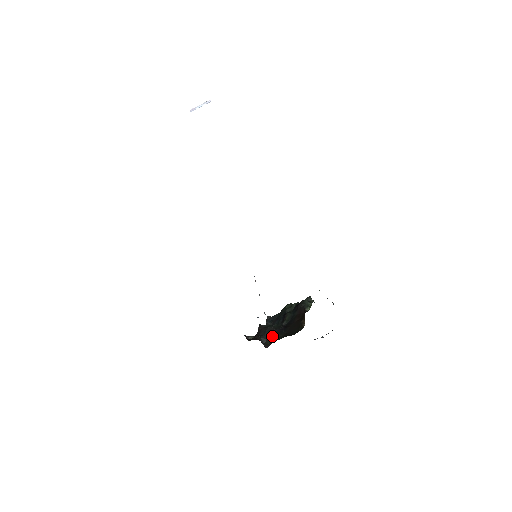
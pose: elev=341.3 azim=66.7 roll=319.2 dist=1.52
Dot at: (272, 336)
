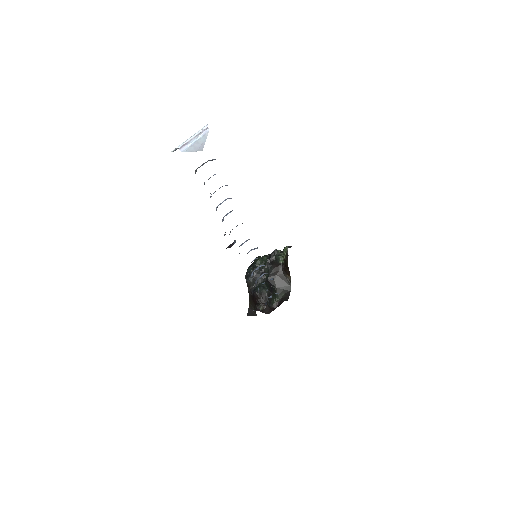
Dot at: (273, 298)
